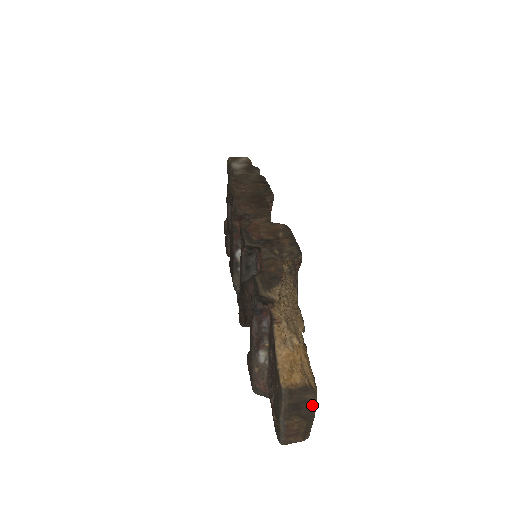
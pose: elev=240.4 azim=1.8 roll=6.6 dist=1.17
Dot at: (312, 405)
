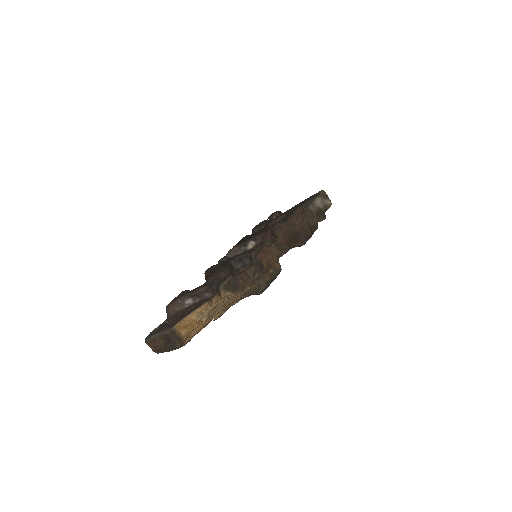
Dot at: (174, 347)
